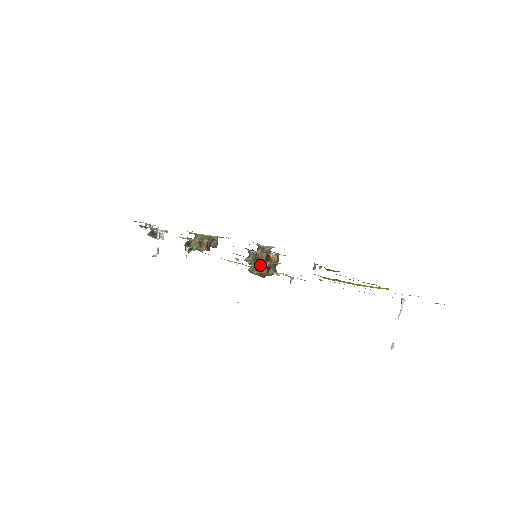
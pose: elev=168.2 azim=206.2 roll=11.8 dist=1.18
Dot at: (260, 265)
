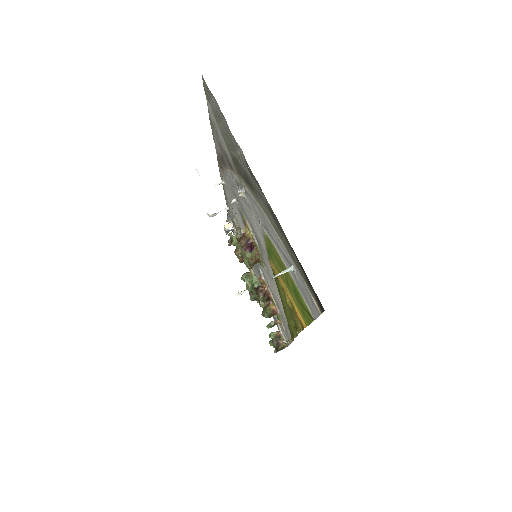
Dot at: (246, 233)
